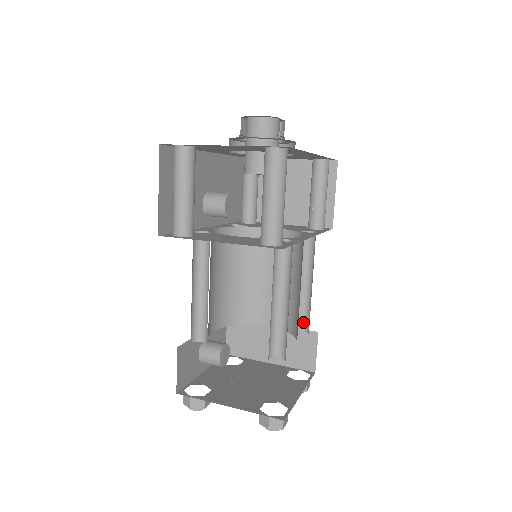
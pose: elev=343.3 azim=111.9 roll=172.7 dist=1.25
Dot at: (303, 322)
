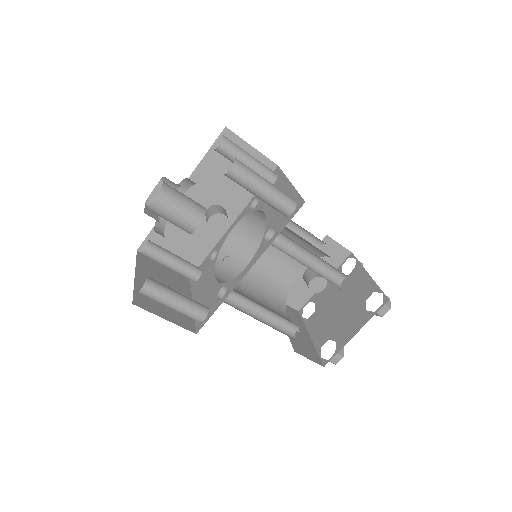
Dot at: occluded
